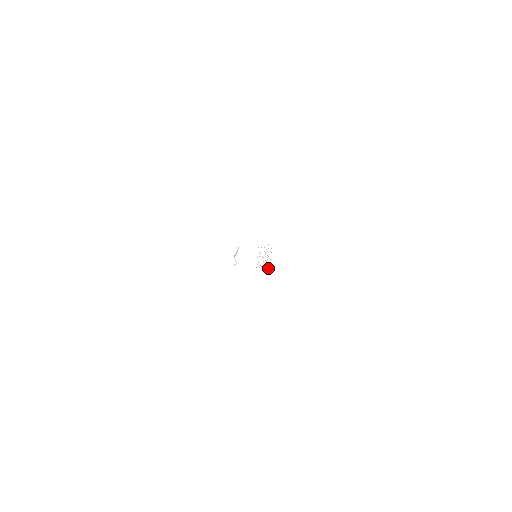
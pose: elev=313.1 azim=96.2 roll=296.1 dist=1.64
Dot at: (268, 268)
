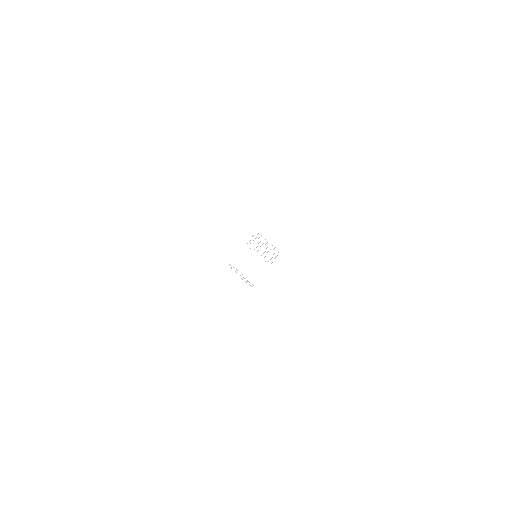
Dot at: occluded
